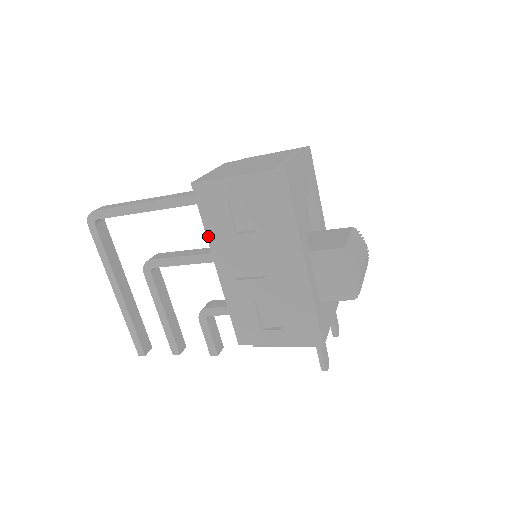
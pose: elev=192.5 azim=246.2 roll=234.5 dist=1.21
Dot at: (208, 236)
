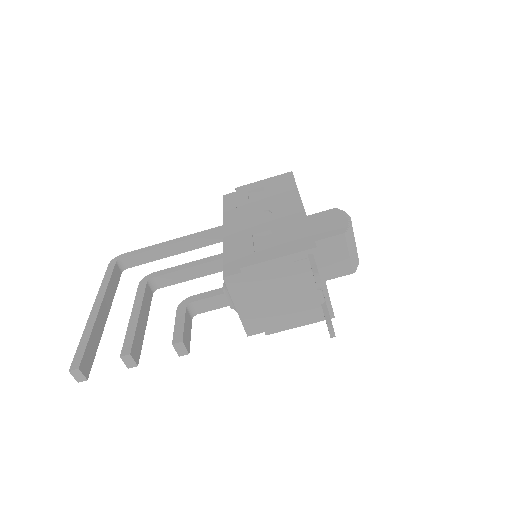
Dot at: (224, 215)
